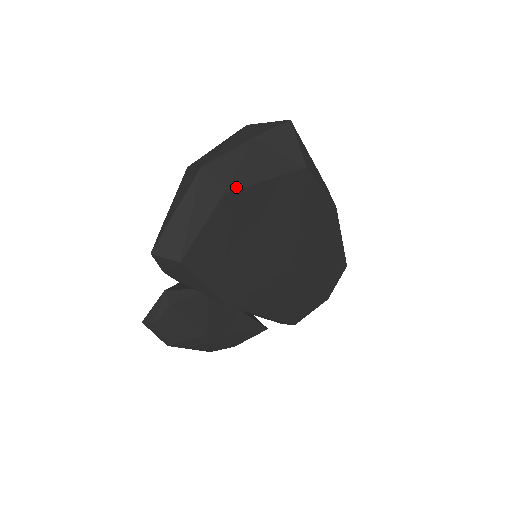
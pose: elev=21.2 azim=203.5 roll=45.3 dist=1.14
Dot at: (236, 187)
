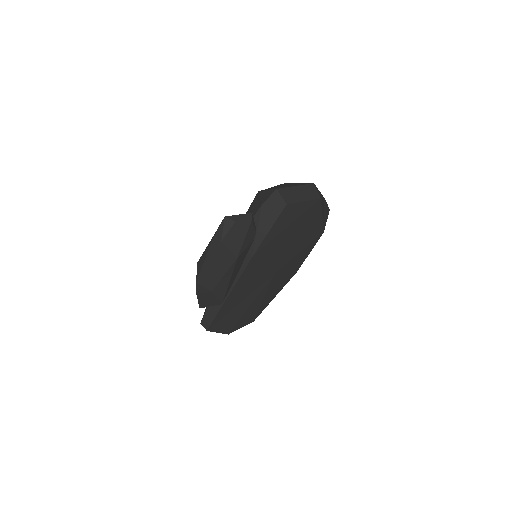
Dot at: (321, 202)
